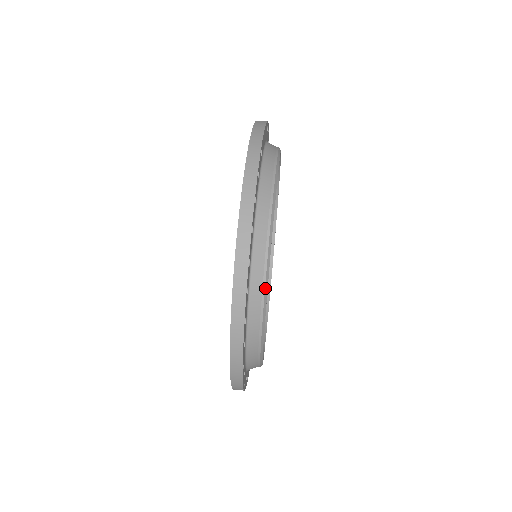
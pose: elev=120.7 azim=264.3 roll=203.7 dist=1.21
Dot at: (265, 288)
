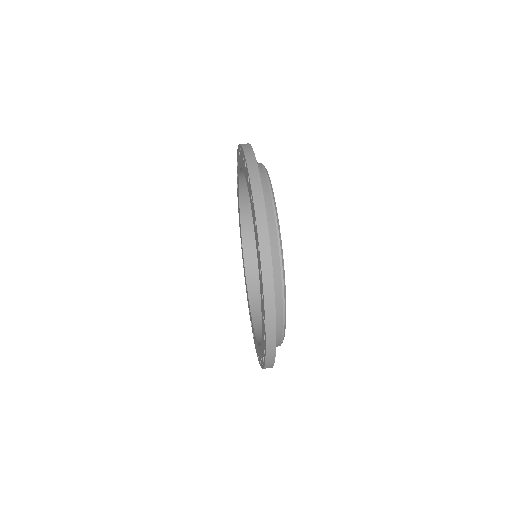
Dot at: (274, 205)
